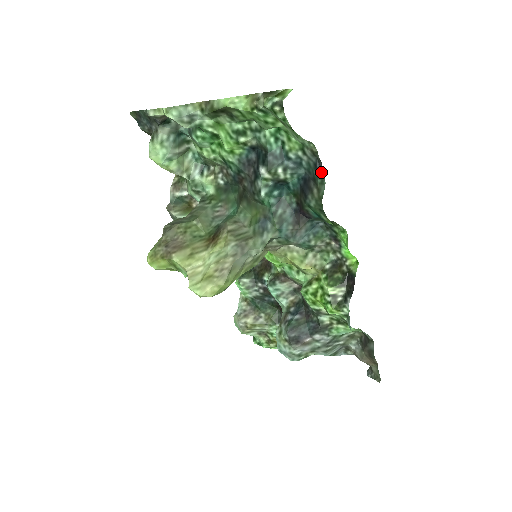
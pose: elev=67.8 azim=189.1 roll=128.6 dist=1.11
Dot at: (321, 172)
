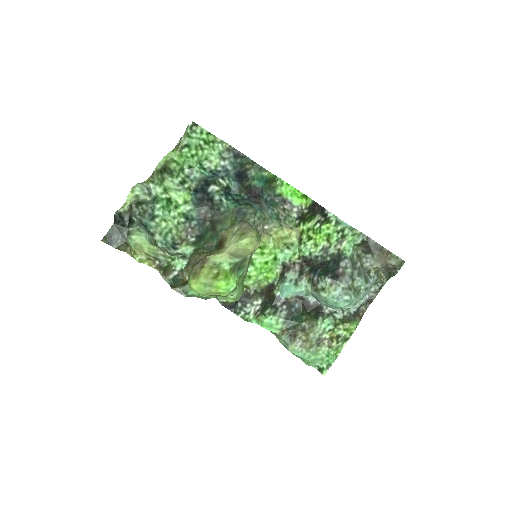
Dot at: (241, 155)
